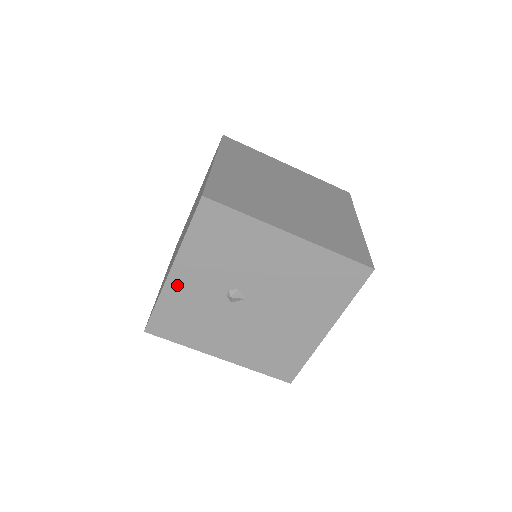
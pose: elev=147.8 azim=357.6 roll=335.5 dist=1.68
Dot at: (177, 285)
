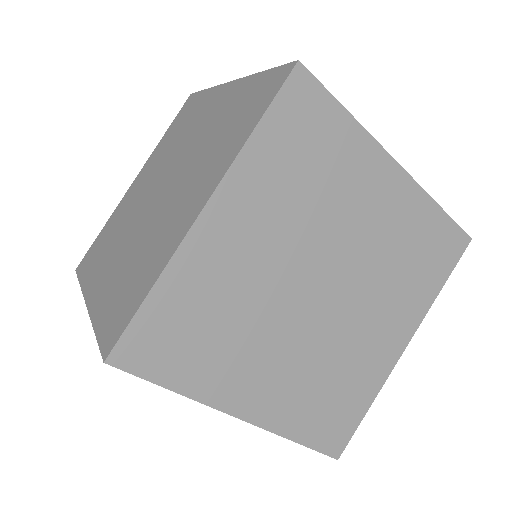
Dot at: occluded
